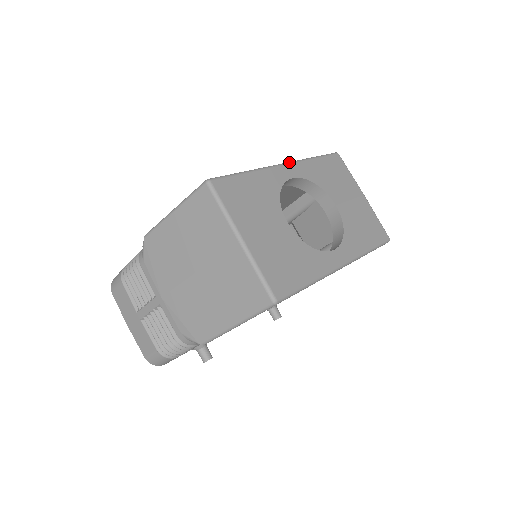
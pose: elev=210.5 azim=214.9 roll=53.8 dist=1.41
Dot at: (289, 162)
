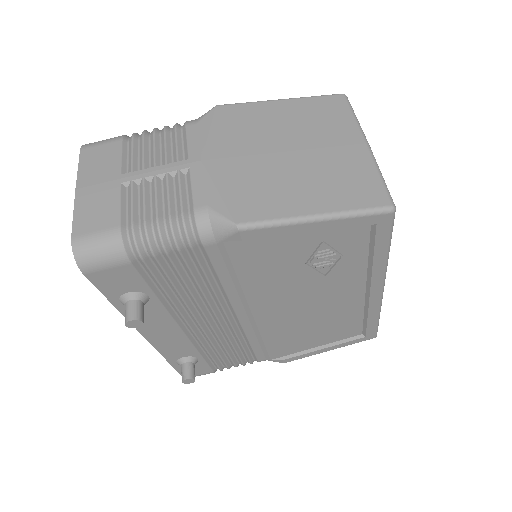
Dot at: occluded
